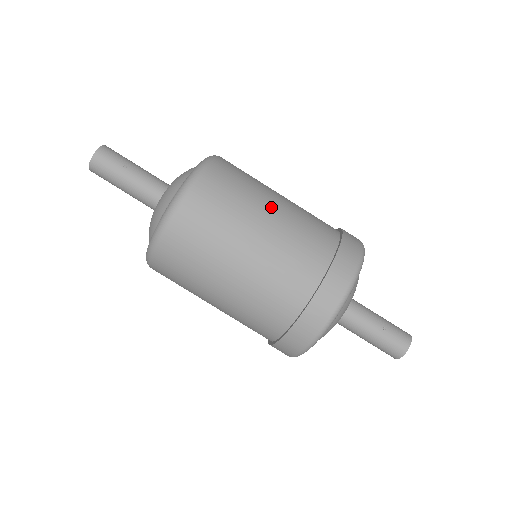
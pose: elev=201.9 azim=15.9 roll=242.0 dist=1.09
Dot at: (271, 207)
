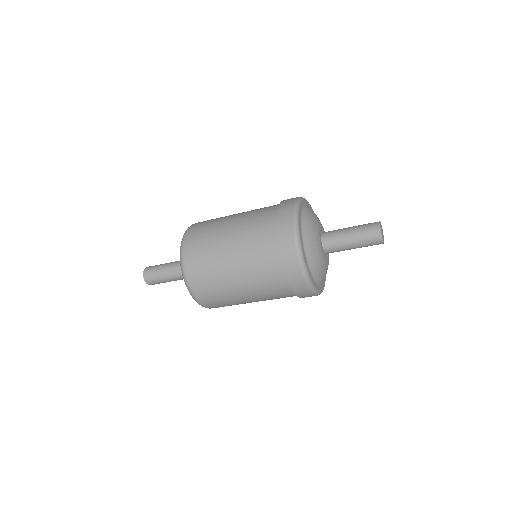
Dot at: (232, 217)
